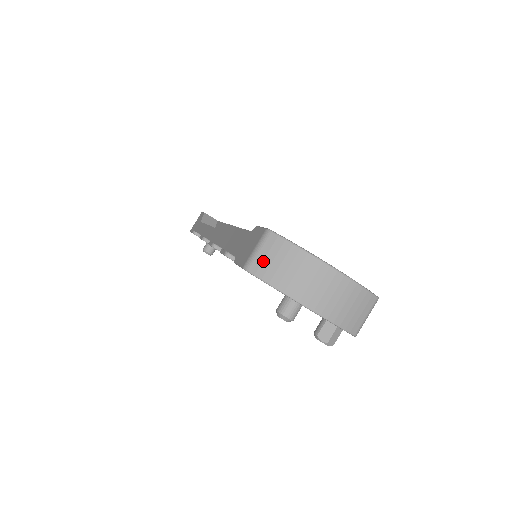
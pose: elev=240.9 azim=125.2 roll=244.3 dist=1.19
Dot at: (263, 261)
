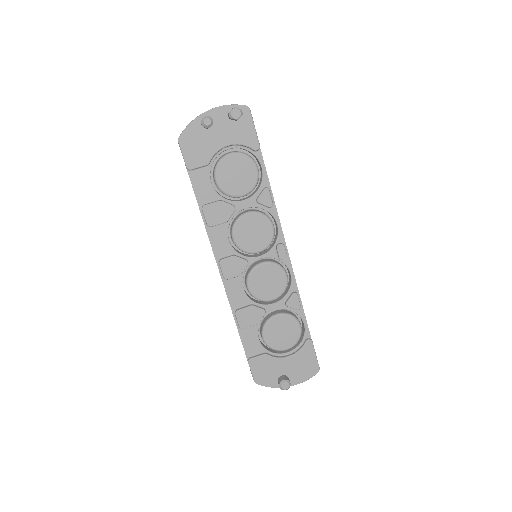
Dot at: occluded
